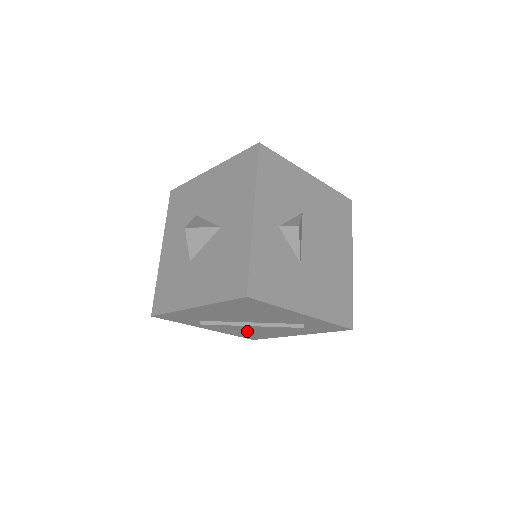
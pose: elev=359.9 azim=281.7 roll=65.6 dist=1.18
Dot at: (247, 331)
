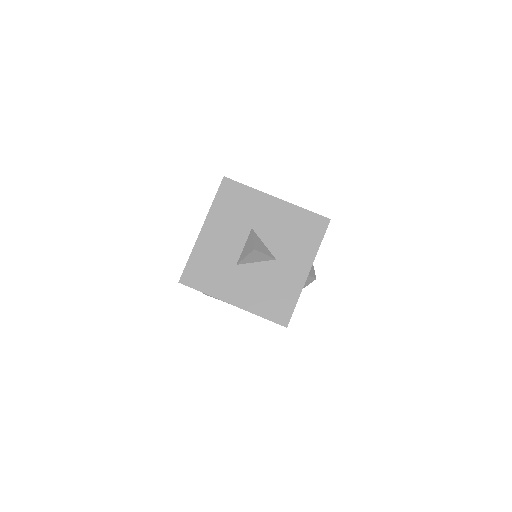
Dot at: occluded
